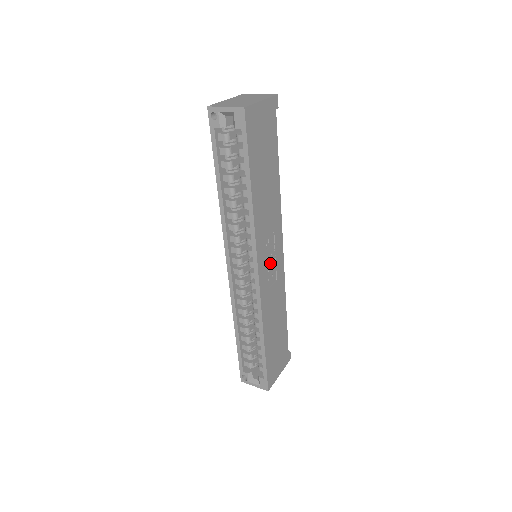
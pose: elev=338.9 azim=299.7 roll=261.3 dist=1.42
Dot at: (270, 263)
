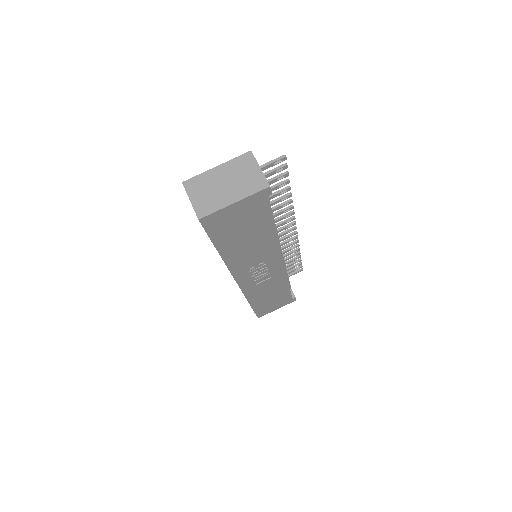
Dot at: (260, 273)
